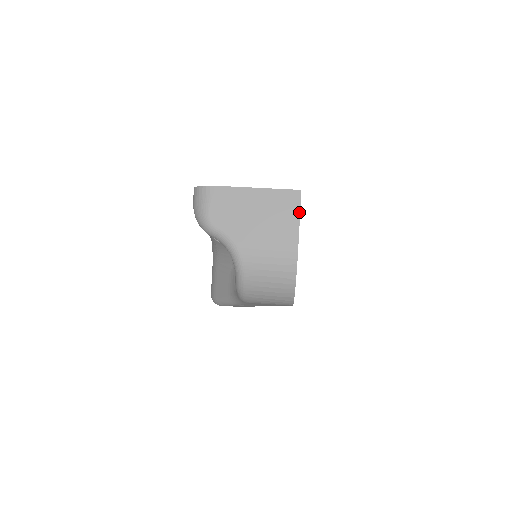
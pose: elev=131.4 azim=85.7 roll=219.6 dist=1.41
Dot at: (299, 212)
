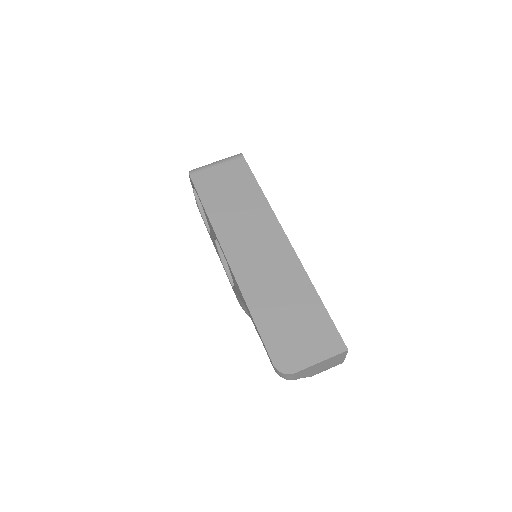
Dot at: occluded
